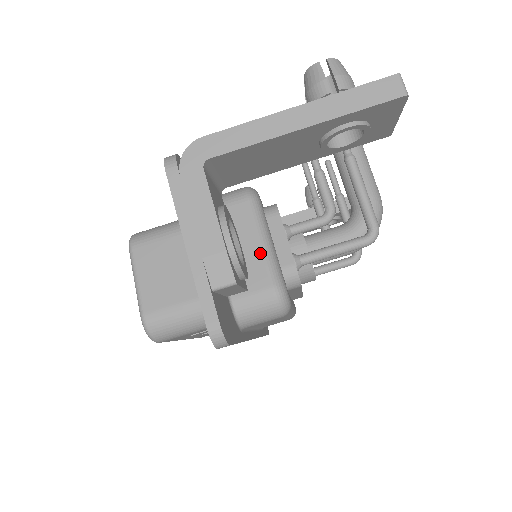
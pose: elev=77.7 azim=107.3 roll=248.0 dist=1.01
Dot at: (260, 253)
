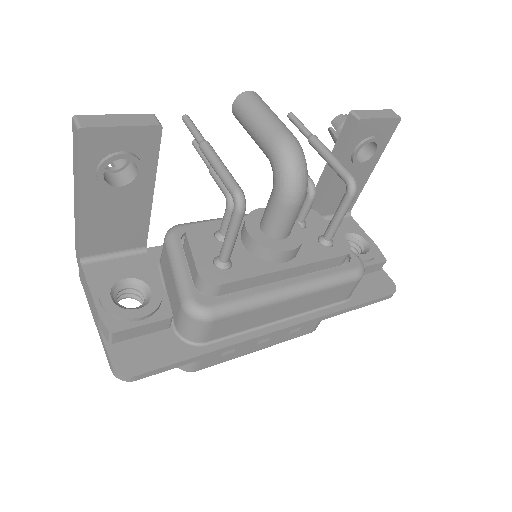
Dot at: (174, 281)
